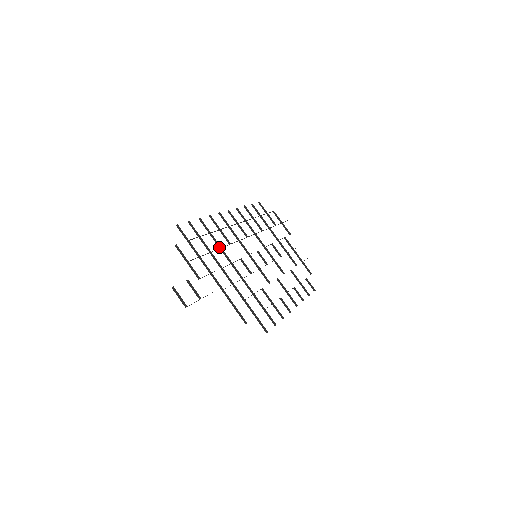
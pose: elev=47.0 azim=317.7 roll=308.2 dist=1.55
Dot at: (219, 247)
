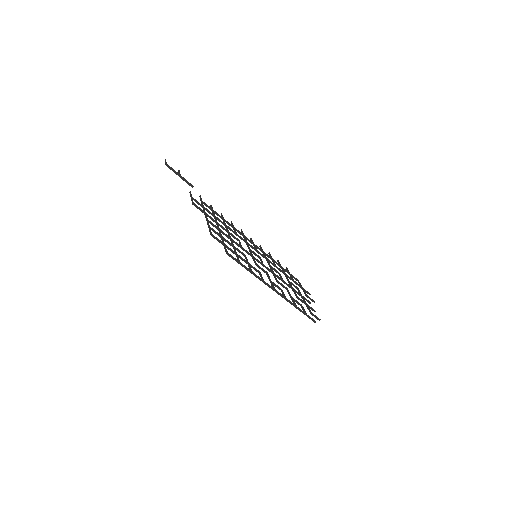
Dot at: (225, 225)
